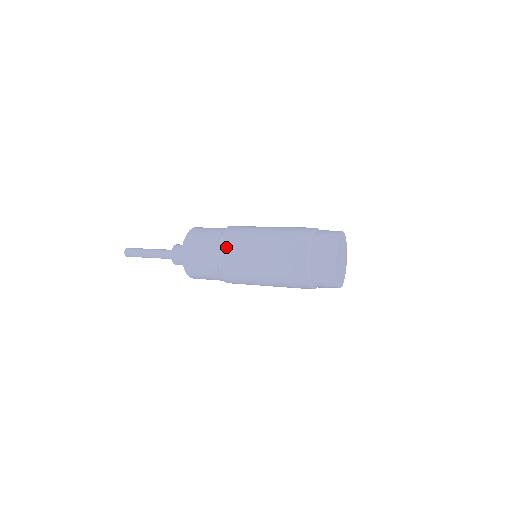
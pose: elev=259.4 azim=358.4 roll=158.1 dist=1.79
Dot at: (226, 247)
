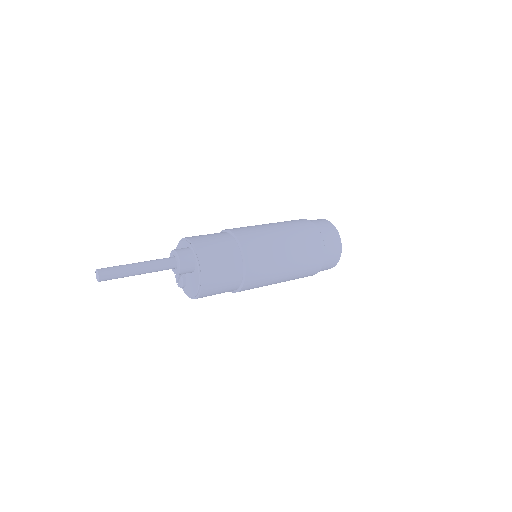
Dot at: (241, 231)
